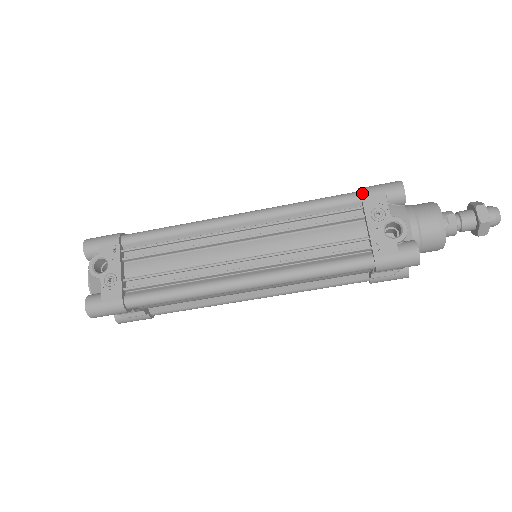
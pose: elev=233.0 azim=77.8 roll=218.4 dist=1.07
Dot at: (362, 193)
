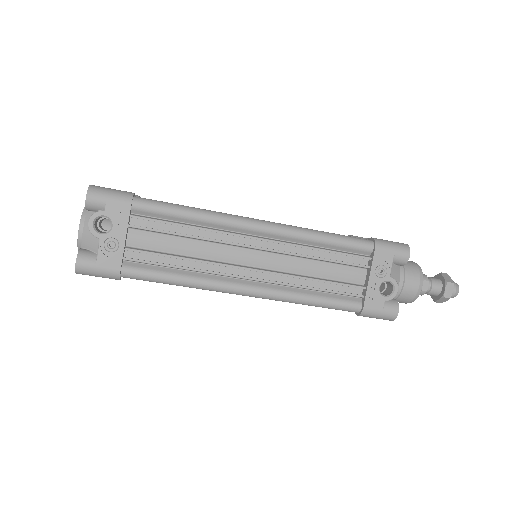
Dot at: (376, 247)
